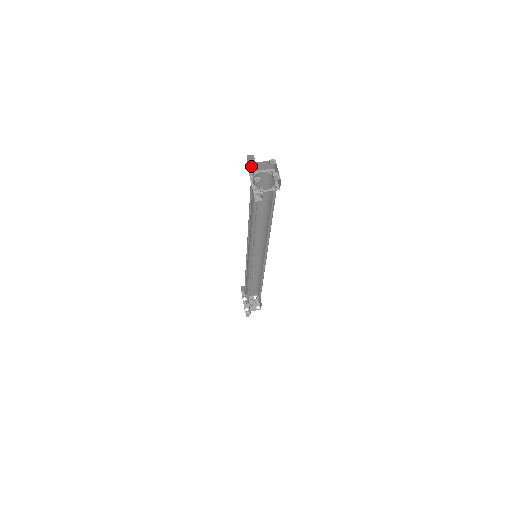
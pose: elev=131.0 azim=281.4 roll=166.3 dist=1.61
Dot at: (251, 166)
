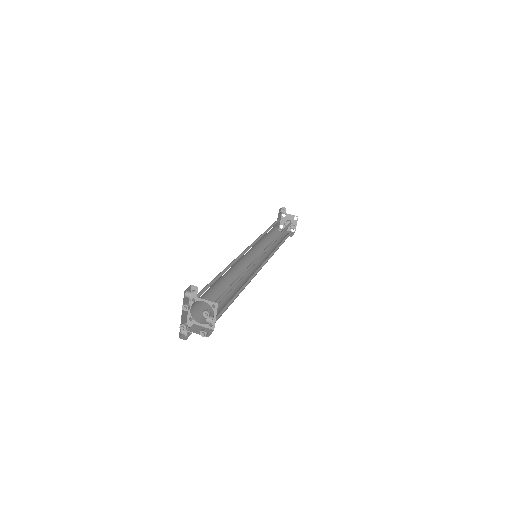
Dot at: (182, 308)
